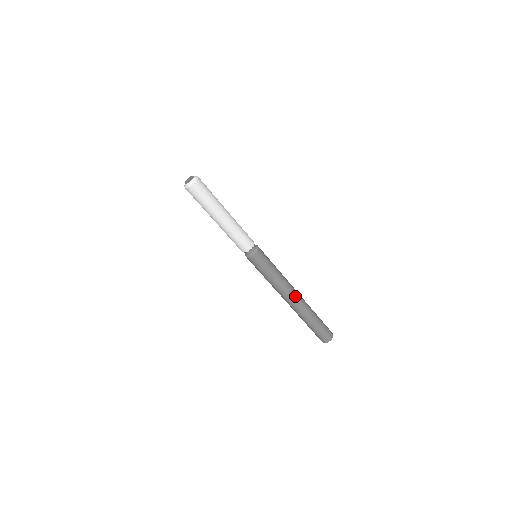
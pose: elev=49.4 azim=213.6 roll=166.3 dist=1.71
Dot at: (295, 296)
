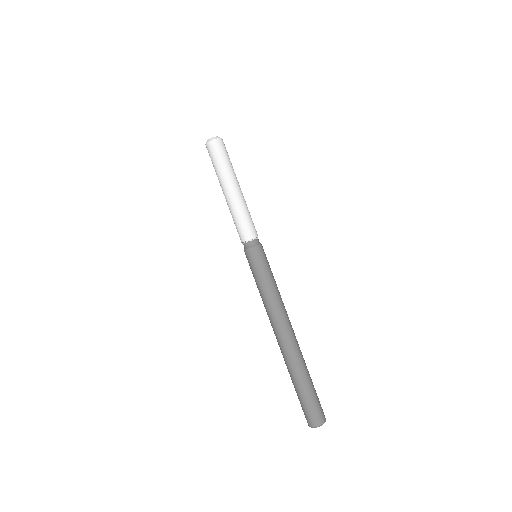
Dot at: (291, 326)
